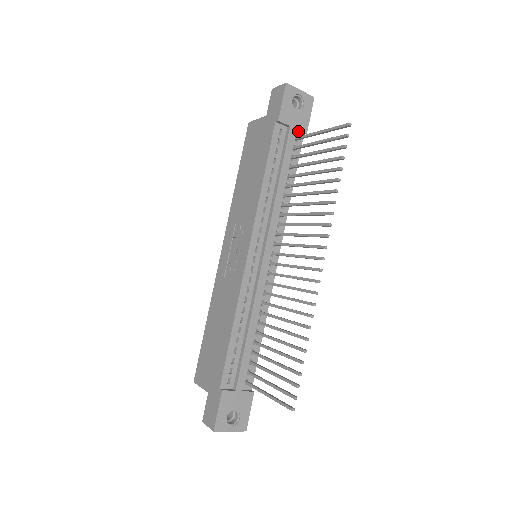
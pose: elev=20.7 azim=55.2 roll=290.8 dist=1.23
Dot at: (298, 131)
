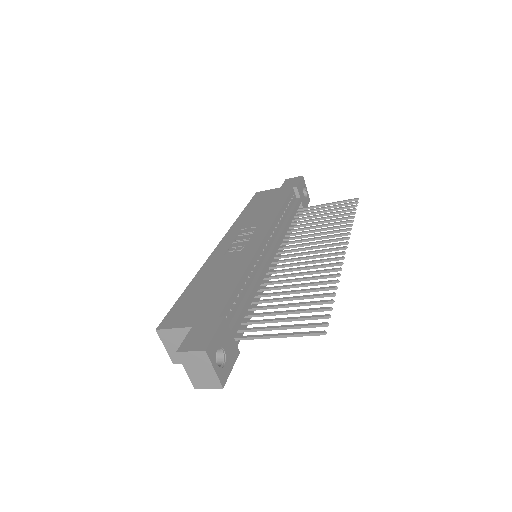
Dot at: (300, 207)
